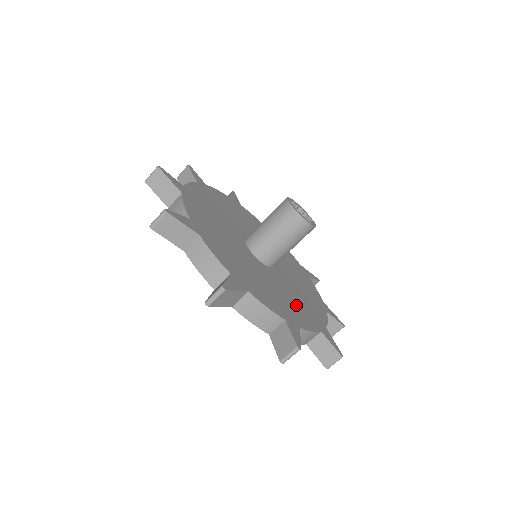
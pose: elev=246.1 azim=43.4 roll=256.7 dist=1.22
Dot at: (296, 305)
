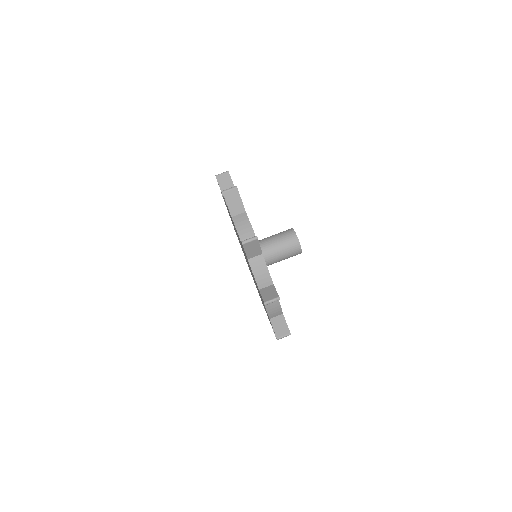
Dot at: occluded
